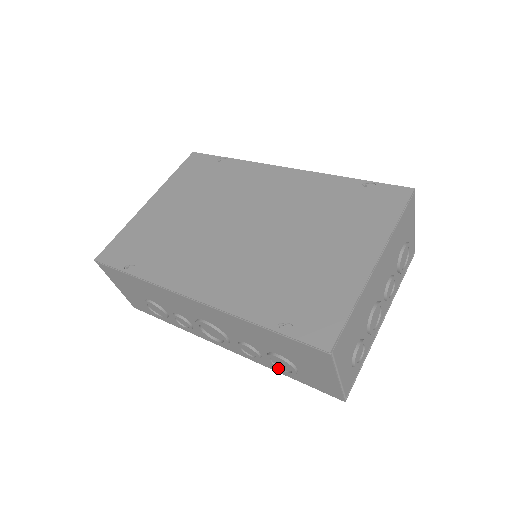
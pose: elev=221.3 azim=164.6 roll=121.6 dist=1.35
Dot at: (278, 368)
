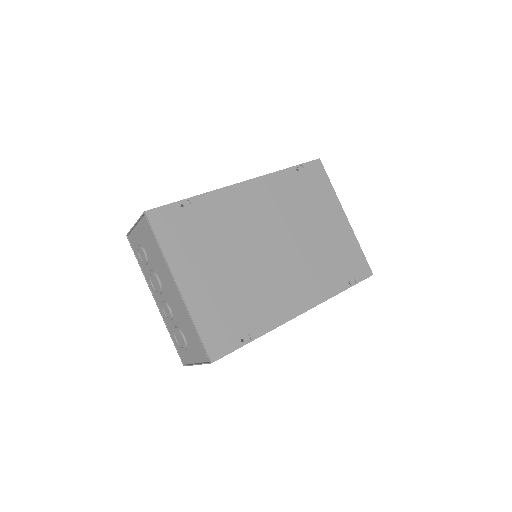
Dot at: occluded
